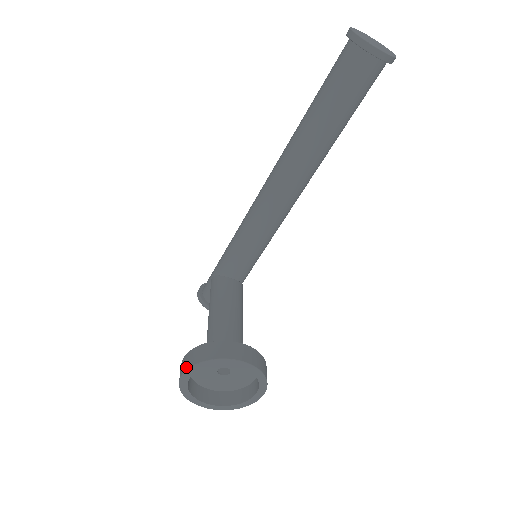
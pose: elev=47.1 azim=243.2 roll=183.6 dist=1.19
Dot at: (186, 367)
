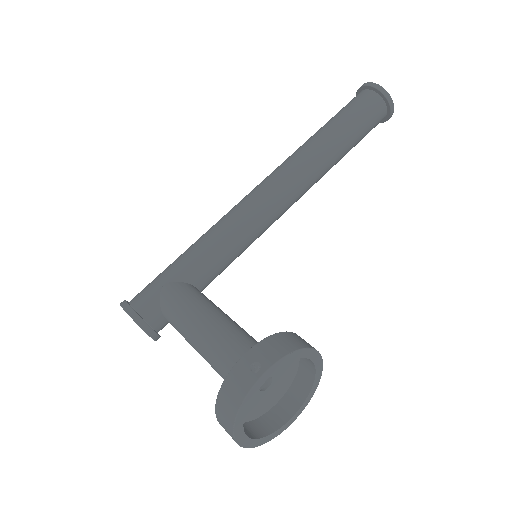
Dot at: (269, 362)
